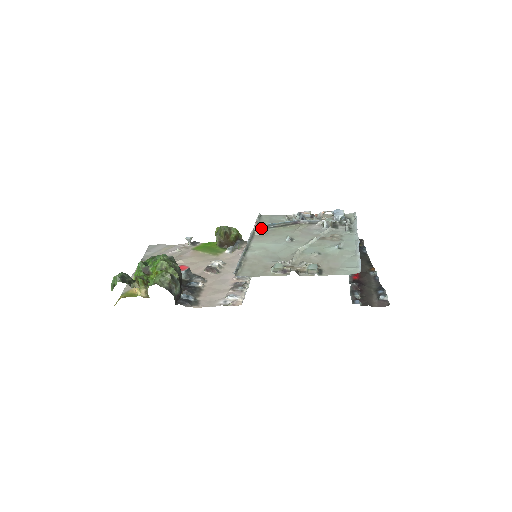
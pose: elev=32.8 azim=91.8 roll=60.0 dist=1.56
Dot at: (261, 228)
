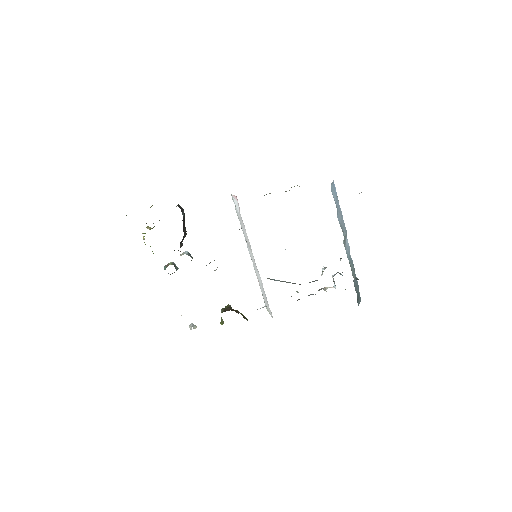
Dot at: occluded
